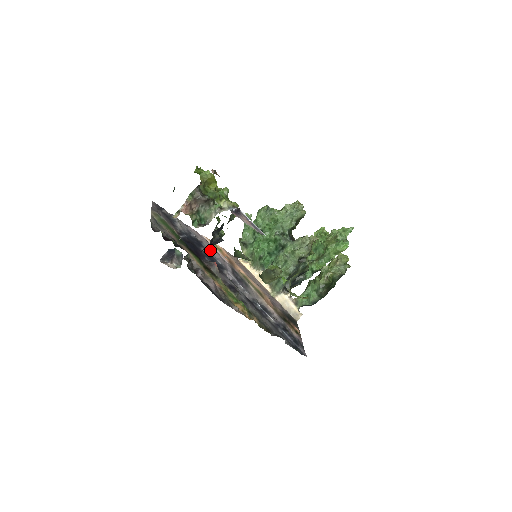
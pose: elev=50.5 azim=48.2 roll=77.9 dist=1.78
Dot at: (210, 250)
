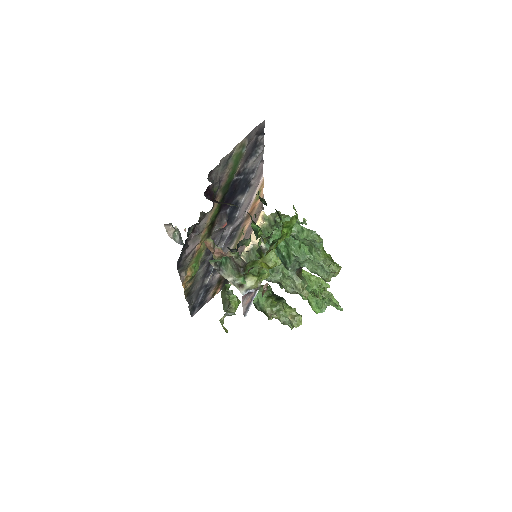
Dot at: (247, 198)
